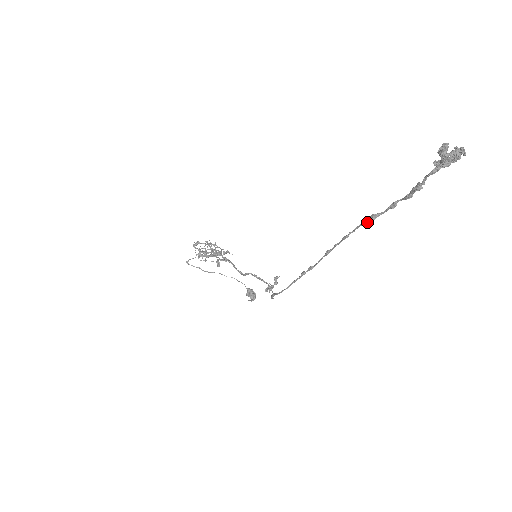
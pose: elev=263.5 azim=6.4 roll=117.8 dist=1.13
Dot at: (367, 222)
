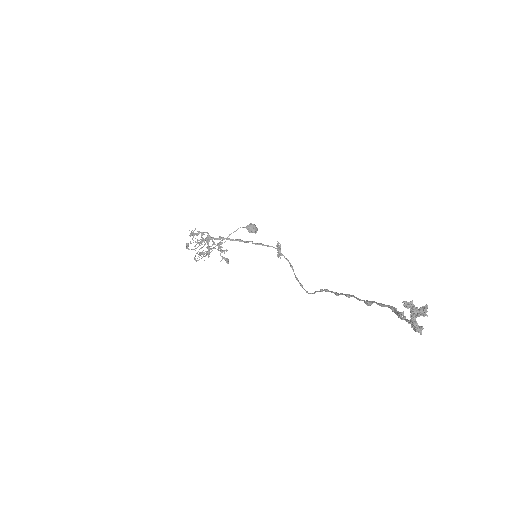
Dot at: (364, 302)
